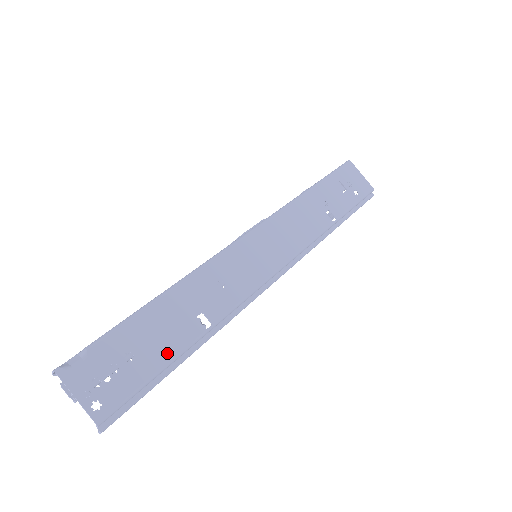
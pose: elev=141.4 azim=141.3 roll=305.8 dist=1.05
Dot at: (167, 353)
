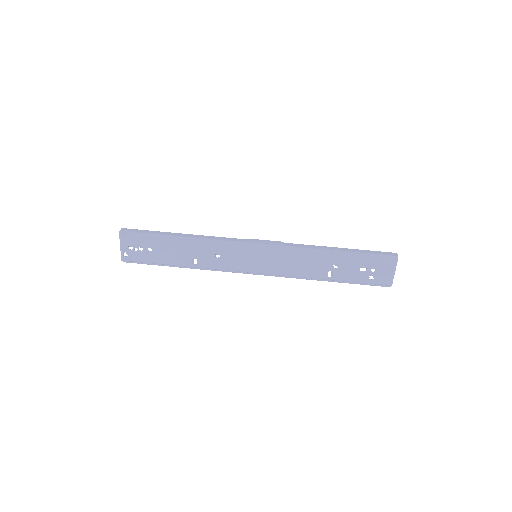
Dot at: (166, 260)
